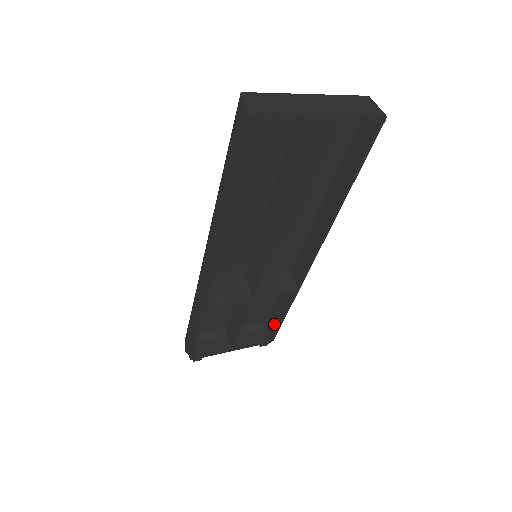
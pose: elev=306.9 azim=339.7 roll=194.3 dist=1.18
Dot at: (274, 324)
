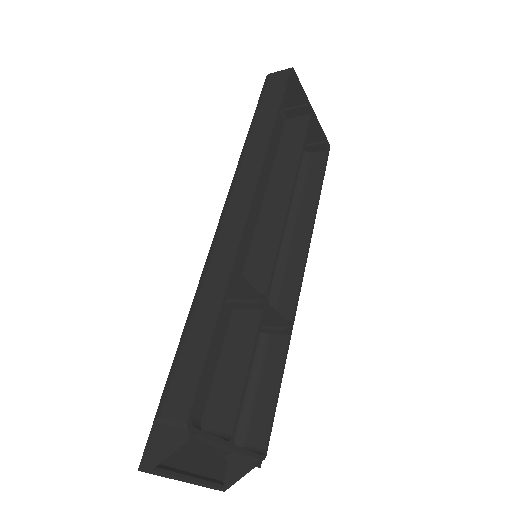
Dot at: (262, 418)
